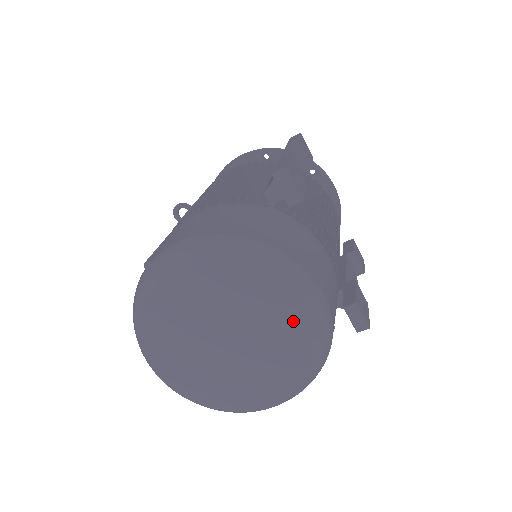
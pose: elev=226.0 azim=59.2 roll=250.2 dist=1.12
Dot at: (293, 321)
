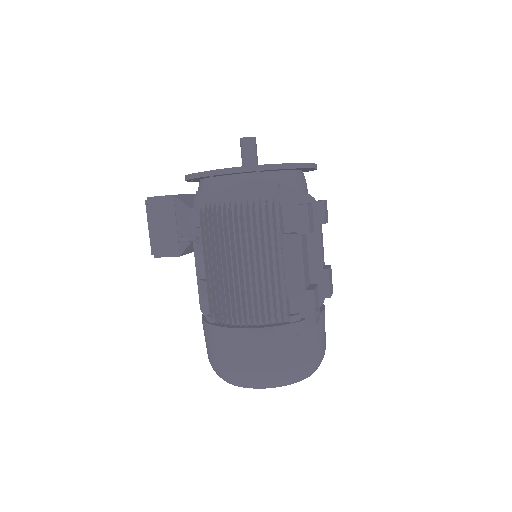
Dot at: occluded
